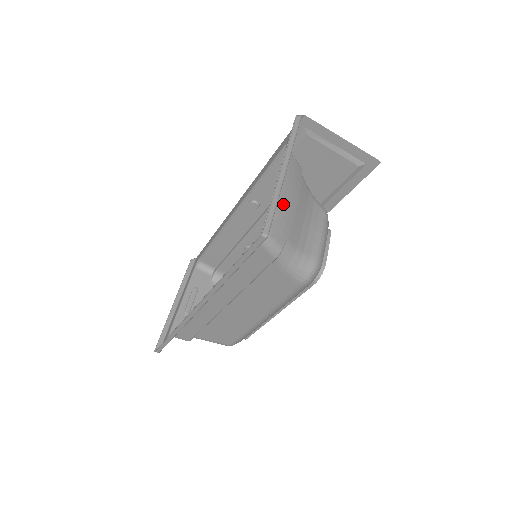
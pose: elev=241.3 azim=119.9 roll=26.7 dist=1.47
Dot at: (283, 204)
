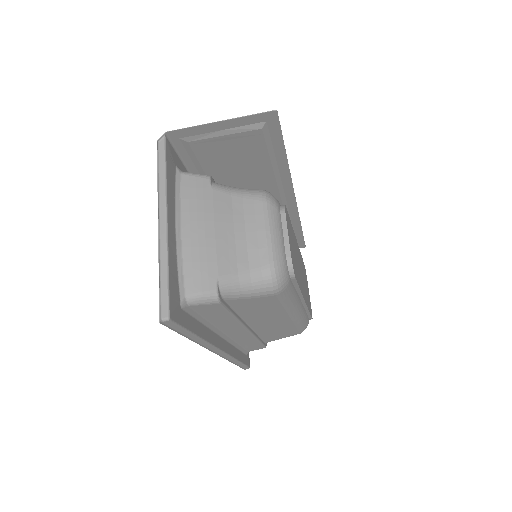
Dot at: (194, 246)
